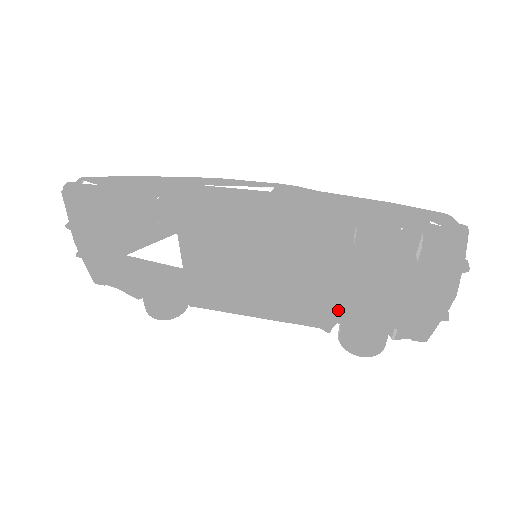
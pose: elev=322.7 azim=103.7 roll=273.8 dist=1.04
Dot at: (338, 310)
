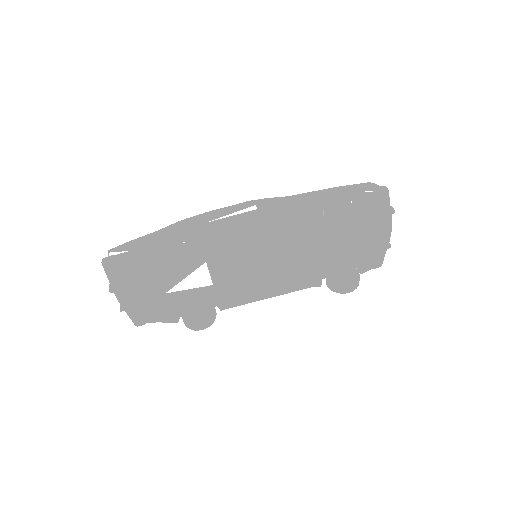
Dot at: (325, 269)
